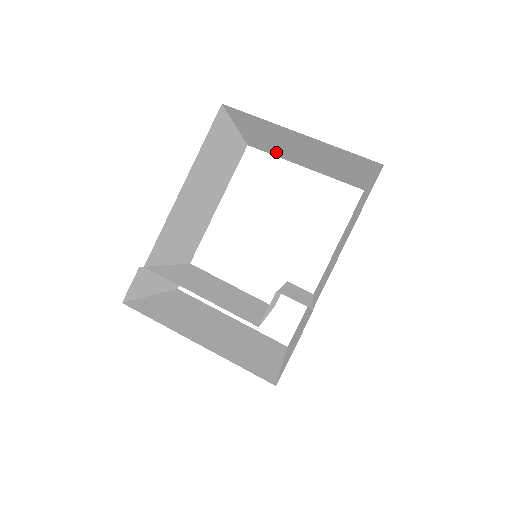
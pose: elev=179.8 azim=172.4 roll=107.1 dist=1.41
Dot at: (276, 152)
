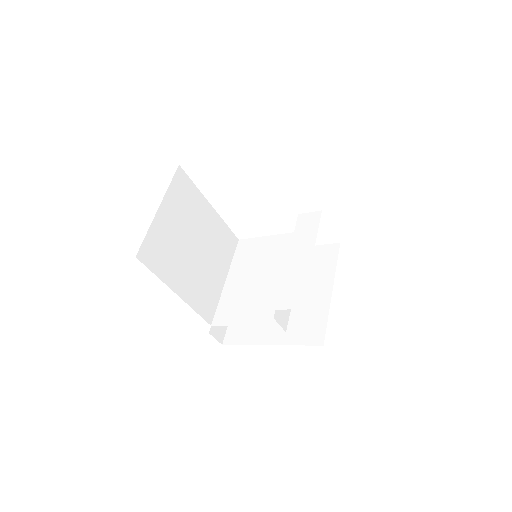
Dot at: occluded
